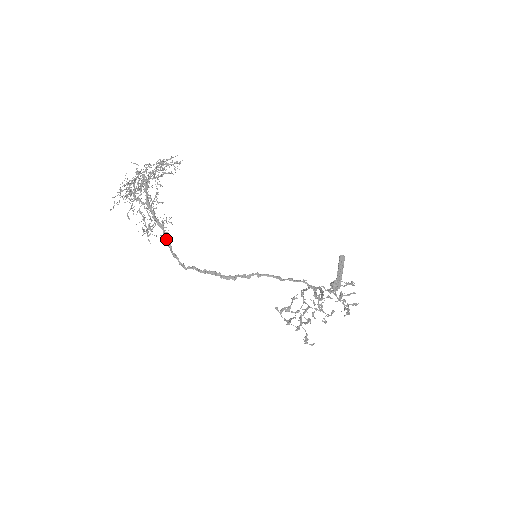
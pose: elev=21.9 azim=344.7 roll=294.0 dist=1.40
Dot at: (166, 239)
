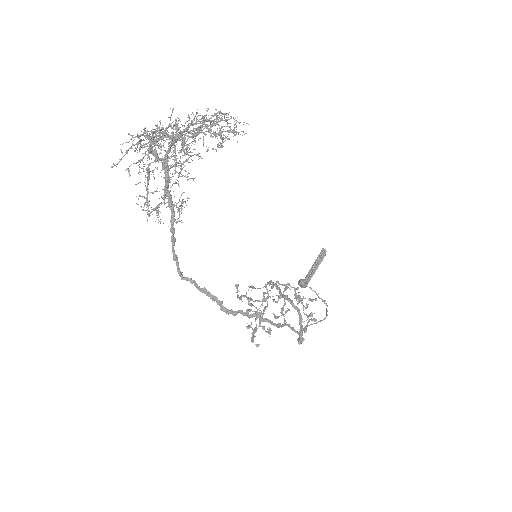
Dot at: (173, 231)
